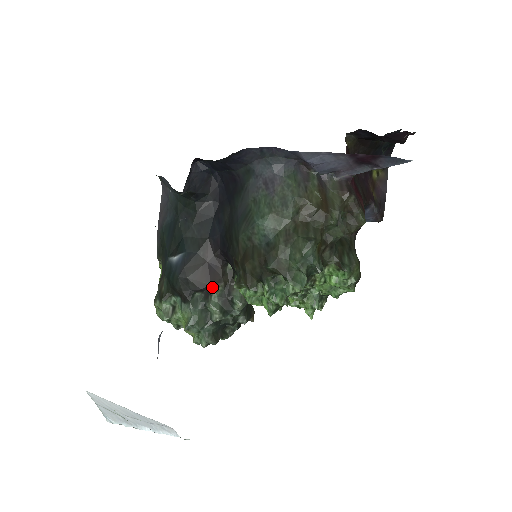
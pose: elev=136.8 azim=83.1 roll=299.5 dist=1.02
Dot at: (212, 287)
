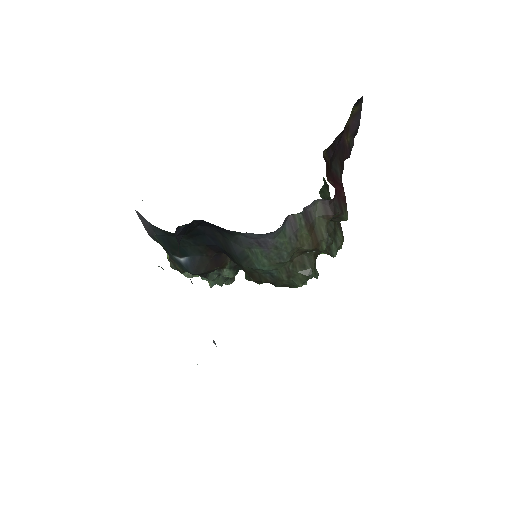
Dot at: (222, 267)
